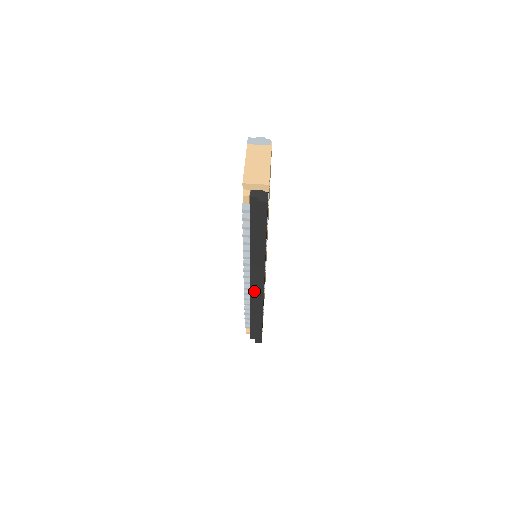
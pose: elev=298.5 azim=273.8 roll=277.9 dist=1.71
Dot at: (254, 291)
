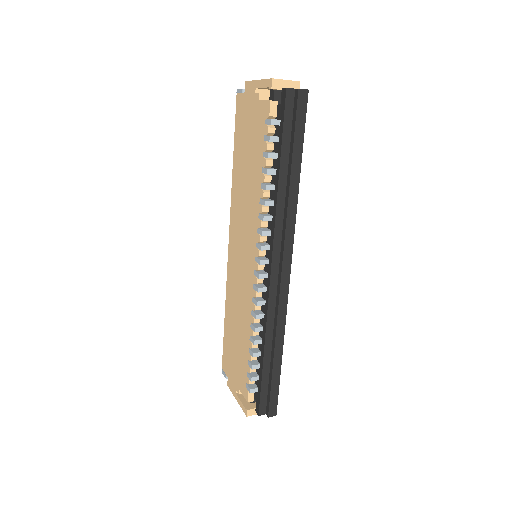
Dot at: (274, 288)
